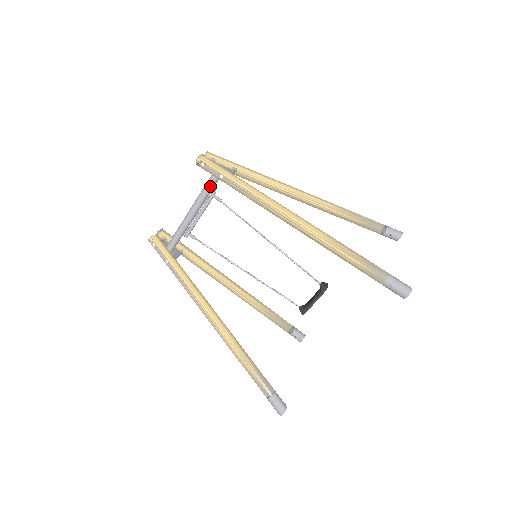
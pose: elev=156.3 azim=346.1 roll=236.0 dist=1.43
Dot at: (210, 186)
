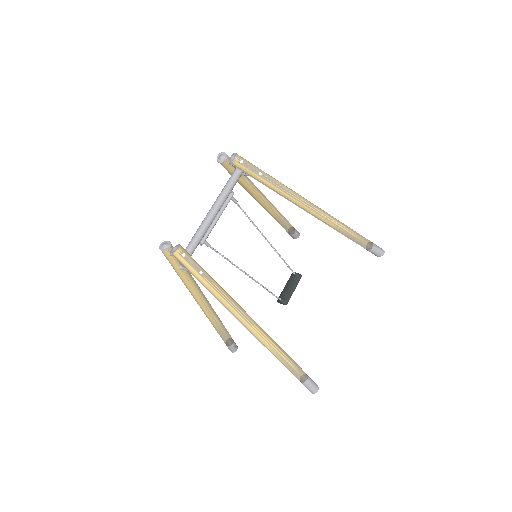
Dot at: (233, 186)
